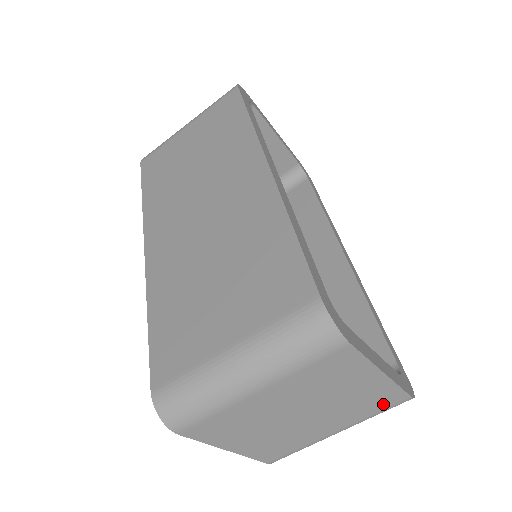
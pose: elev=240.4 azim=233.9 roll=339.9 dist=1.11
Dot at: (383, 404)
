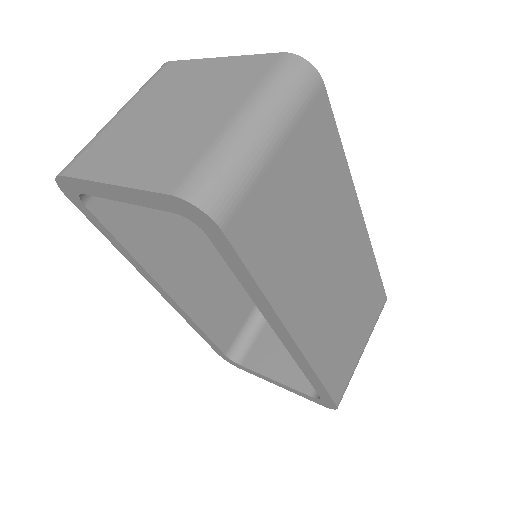
Dot at: (257, 71)
